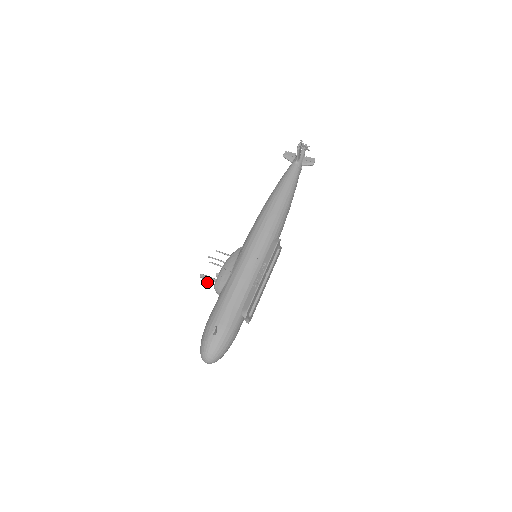
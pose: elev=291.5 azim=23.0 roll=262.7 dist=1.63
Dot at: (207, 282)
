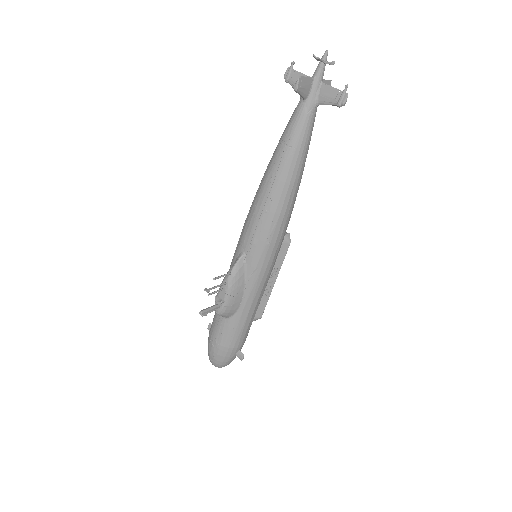
Dot at: occluded
